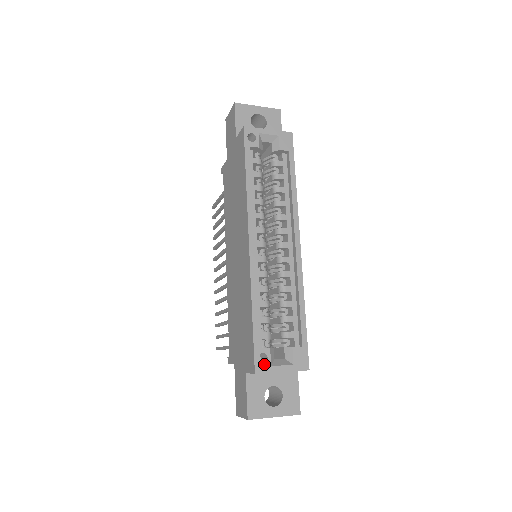
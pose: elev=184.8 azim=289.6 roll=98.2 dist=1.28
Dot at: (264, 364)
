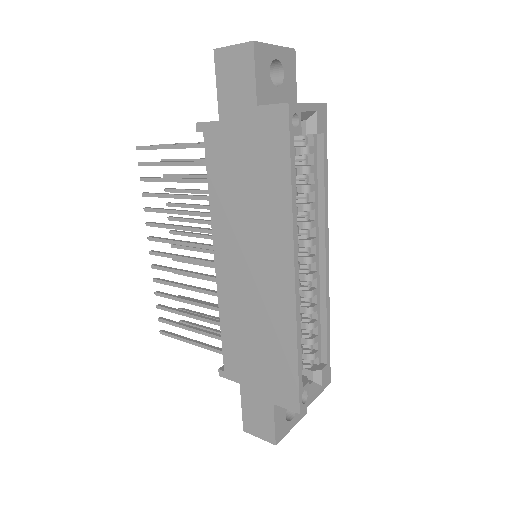
Dot at: occluded
